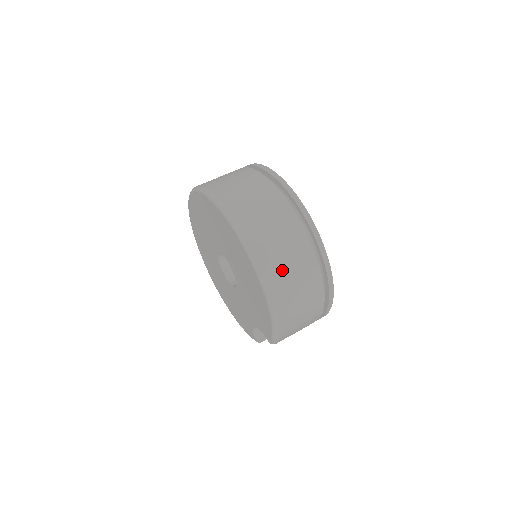
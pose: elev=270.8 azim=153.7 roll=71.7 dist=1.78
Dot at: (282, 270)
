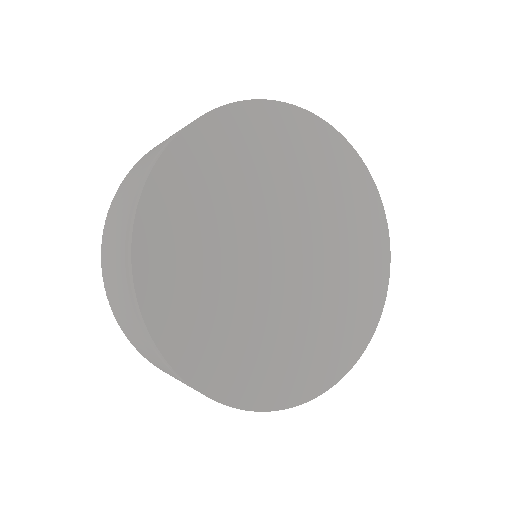
Dot at: occluded
